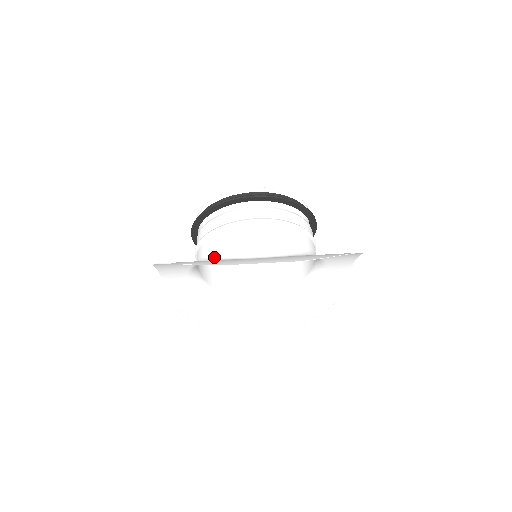
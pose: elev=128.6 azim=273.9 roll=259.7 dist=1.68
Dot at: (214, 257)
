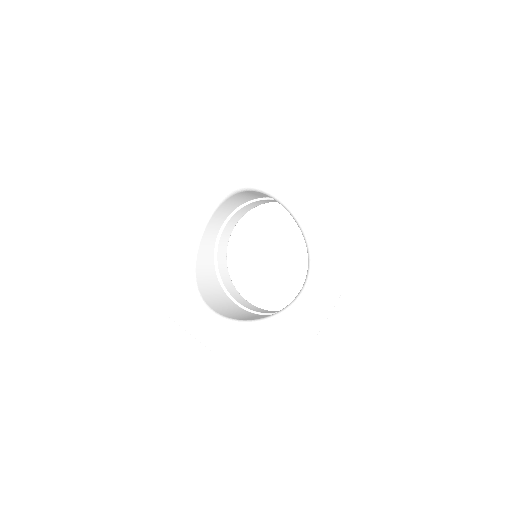
Dot at: (234, 192)
